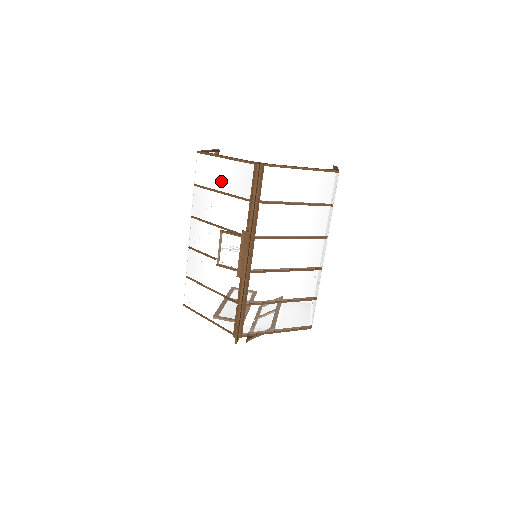
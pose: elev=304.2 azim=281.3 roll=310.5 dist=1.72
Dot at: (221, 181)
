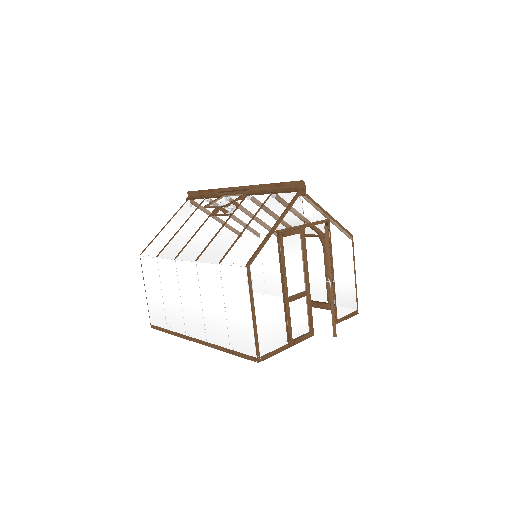
Dot at: (175, 228)
